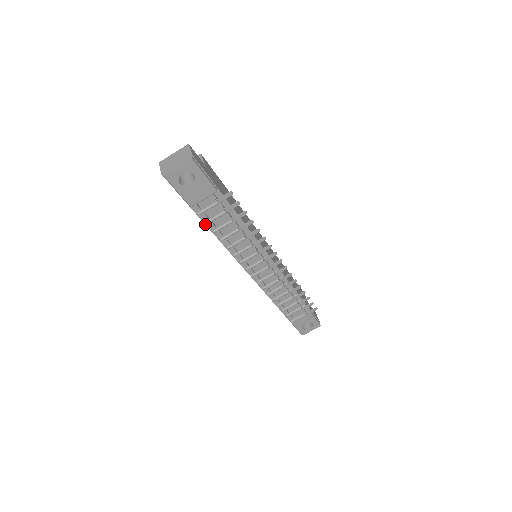
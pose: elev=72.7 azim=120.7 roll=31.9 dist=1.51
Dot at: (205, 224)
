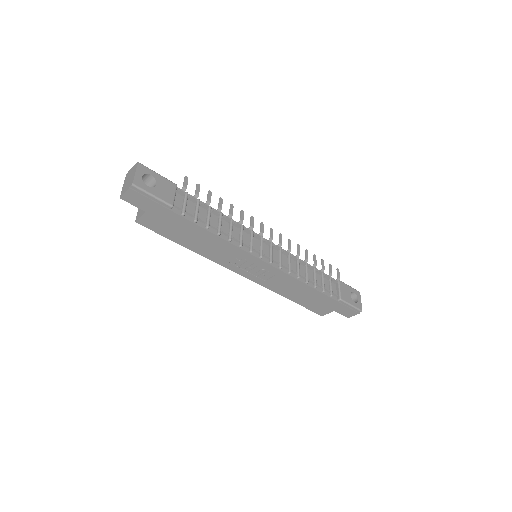
Dot at: (196, 224)
